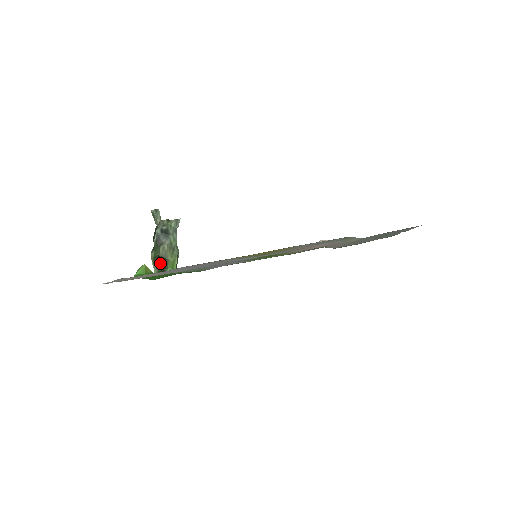
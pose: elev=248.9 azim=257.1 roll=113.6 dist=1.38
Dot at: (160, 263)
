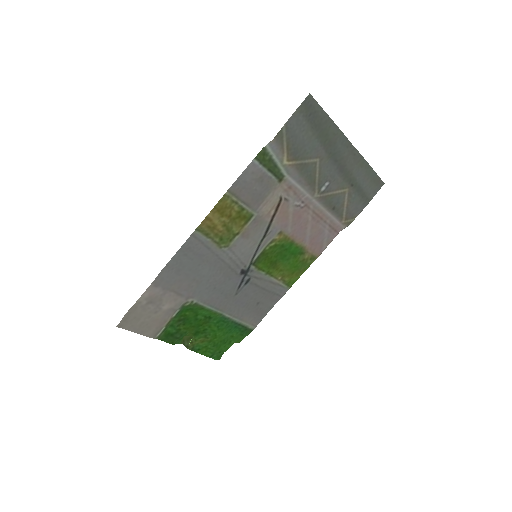
Dot at: occluded
